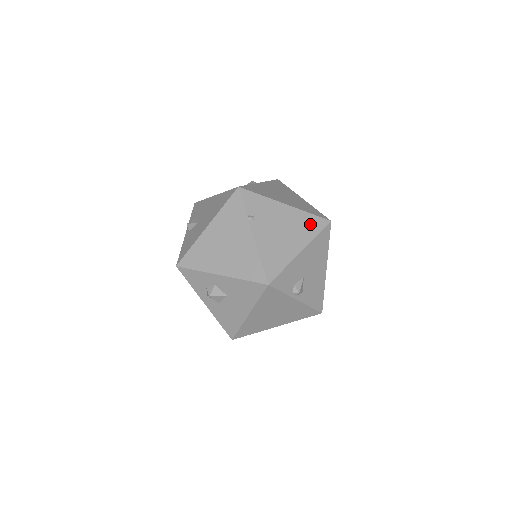
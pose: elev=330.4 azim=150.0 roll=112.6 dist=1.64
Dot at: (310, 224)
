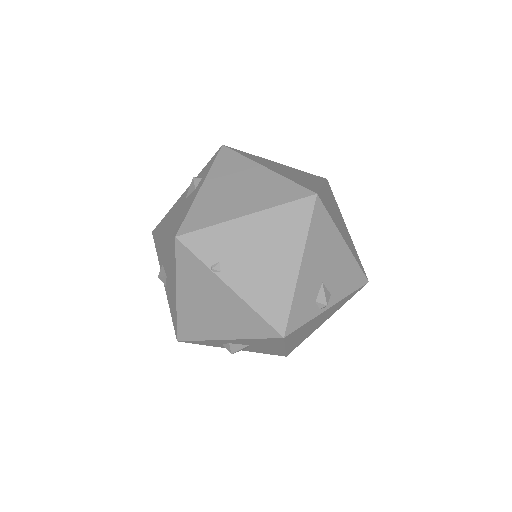
Dot at: (292, 220)
